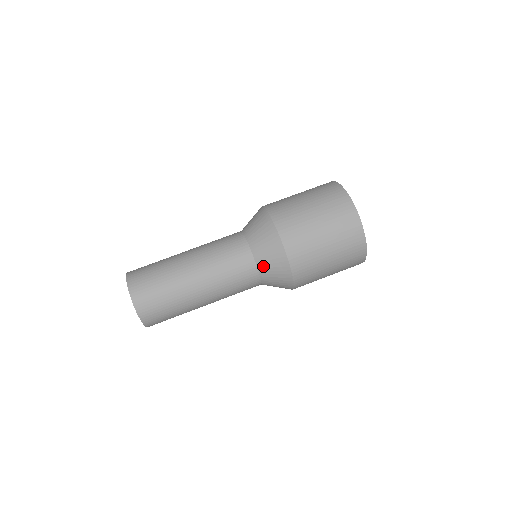
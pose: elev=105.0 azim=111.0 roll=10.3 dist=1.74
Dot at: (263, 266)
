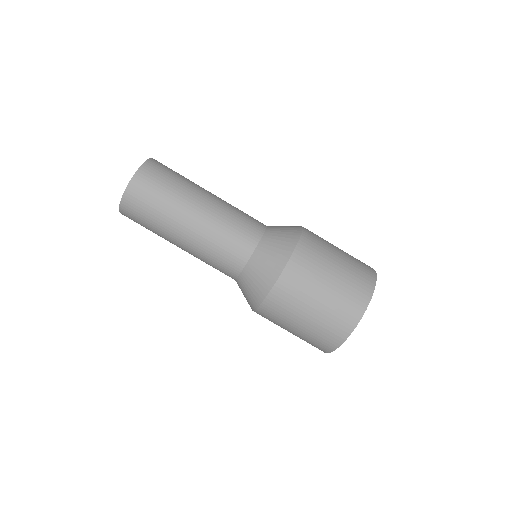
Dot at: (245, 278)
